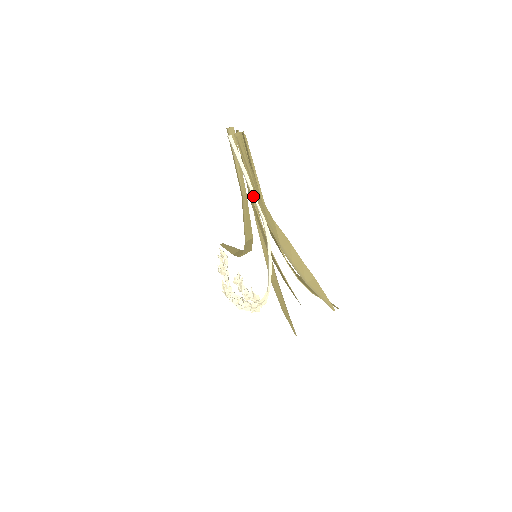
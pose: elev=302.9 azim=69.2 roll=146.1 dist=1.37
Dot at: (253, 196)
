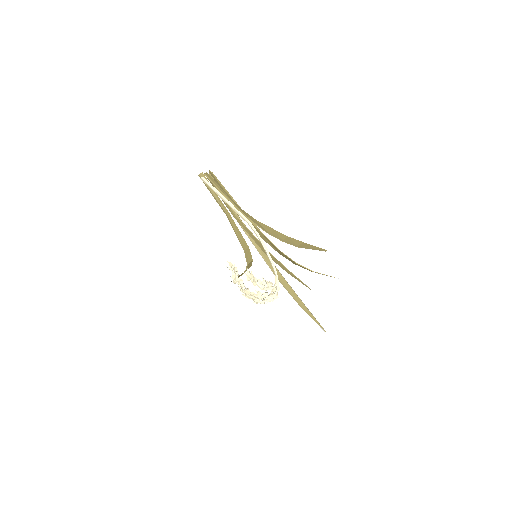
Dot at: (234, 209)
